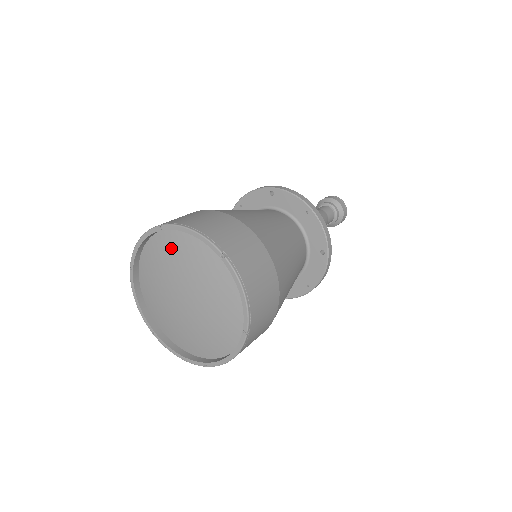
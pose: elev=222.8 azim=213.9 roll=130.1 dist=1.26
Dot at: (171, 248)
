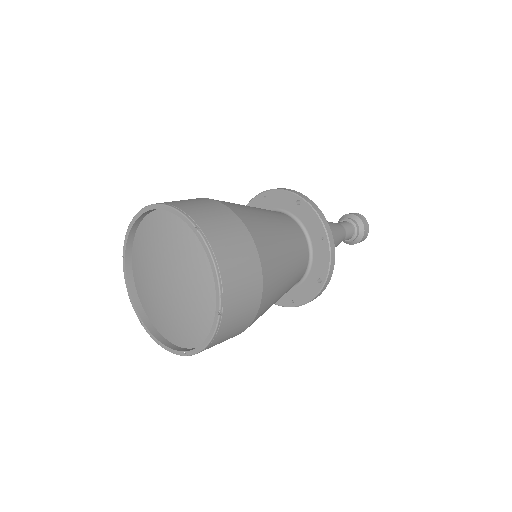
Dot at: (140, 264)
